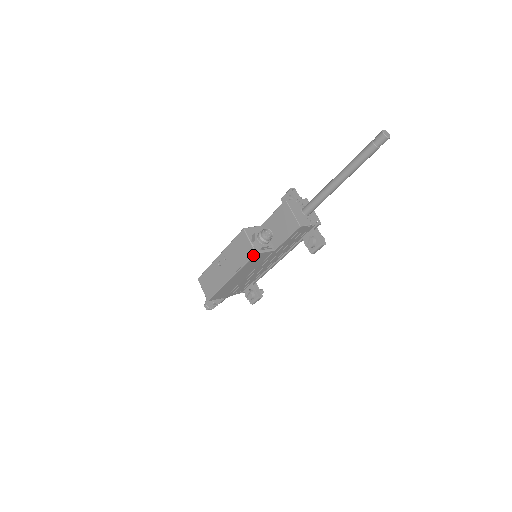
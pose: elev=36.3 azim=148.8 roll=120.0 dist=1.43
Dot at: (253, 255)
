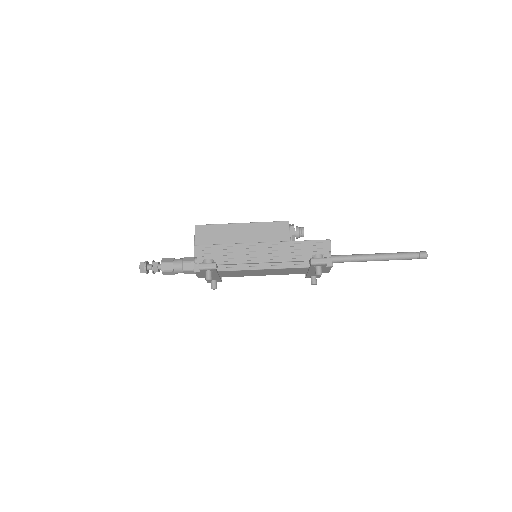
Dot at: (285, 221)
